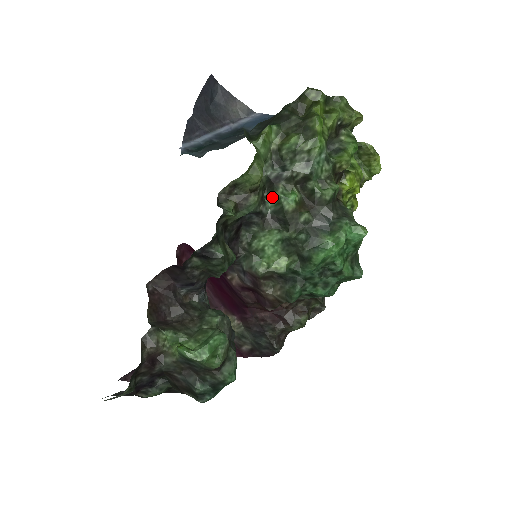
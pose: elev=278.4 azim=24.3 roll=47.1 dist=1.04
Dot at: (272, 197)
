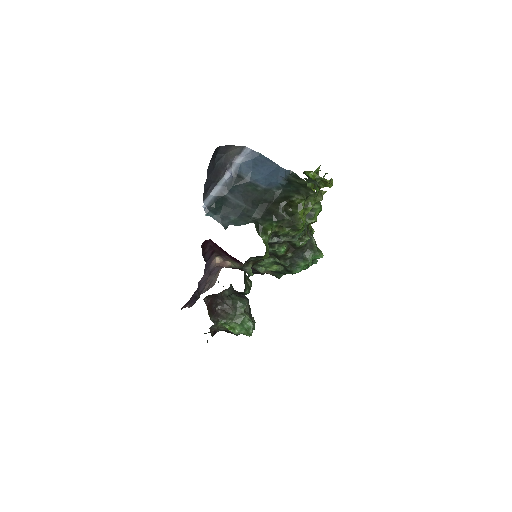
Dot at: (271, 250)
